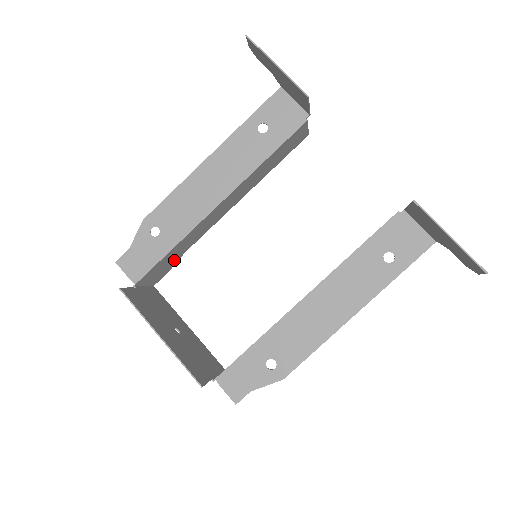
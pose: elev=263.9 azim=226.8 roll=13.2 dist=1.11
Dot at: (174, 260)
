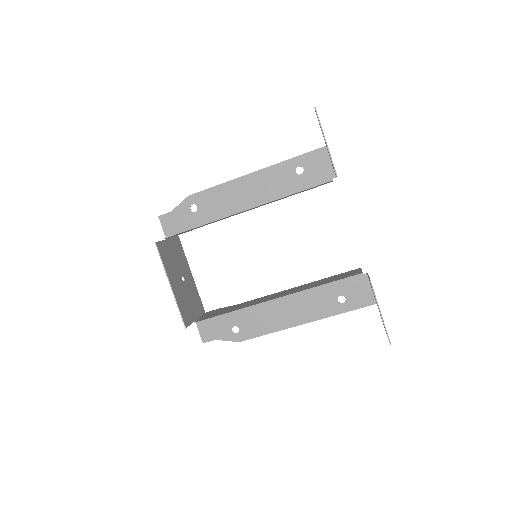
Dot at: (199, 227)
